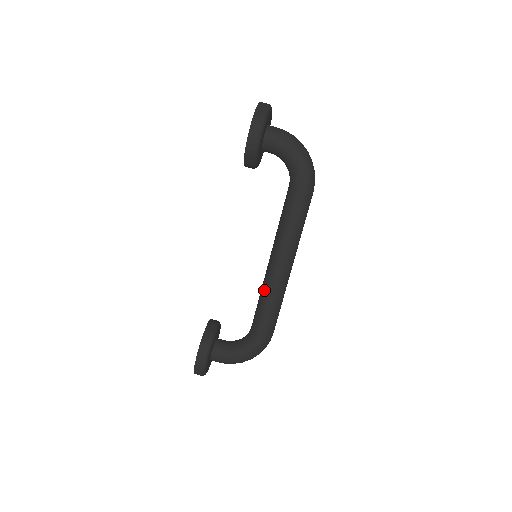
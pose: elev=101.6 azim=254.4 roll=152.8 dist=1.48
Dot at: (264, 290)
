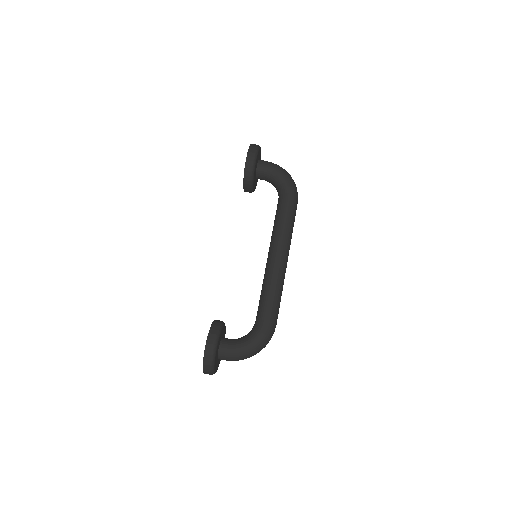
Dot at: (265, 280)
